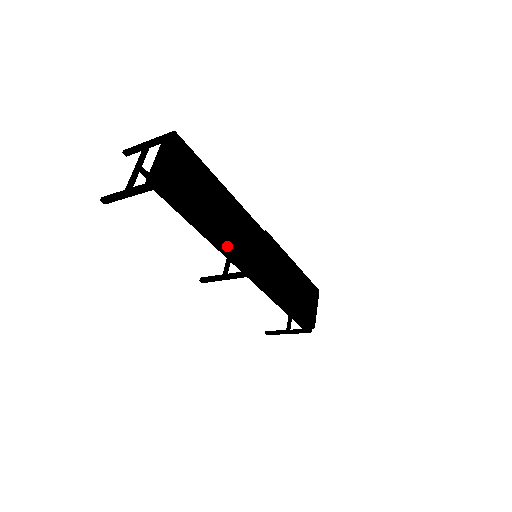
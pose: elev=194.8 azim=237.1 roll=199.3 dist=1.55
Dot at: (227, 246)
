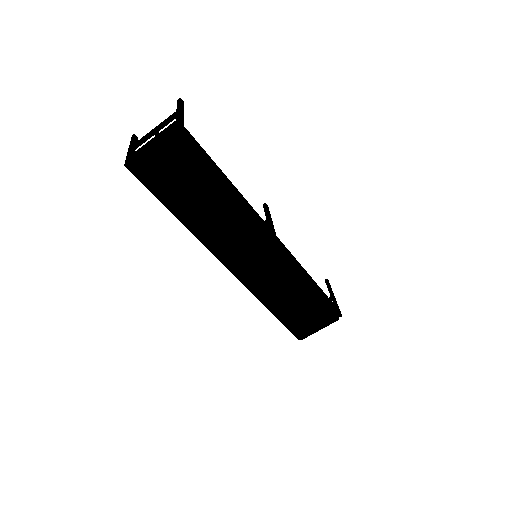
Dot at: (205, 237)
